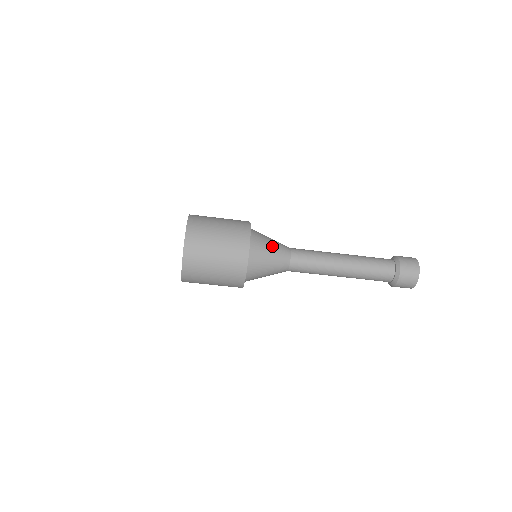
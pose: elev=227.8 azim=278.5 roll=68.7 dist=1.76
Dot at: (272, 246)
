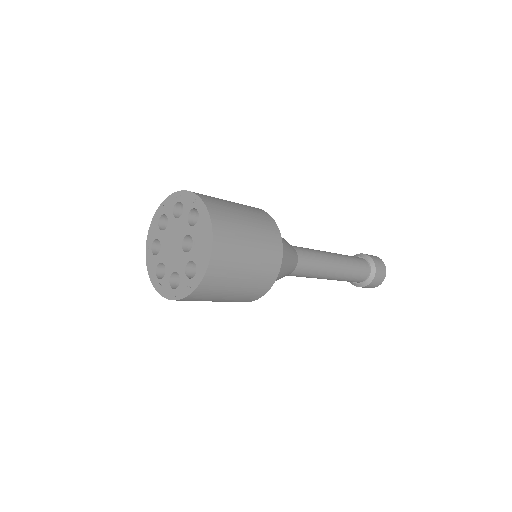
Dot at: (288, 252)
